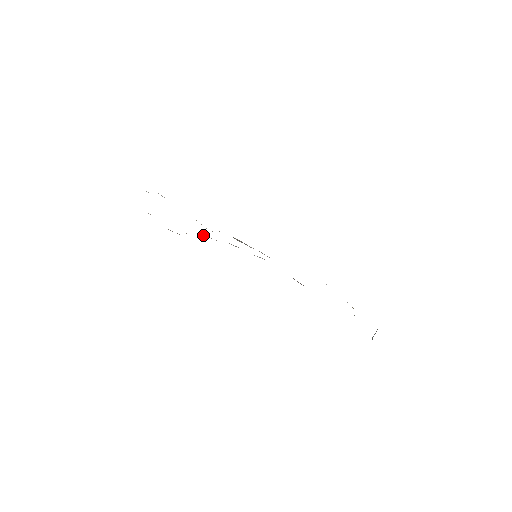
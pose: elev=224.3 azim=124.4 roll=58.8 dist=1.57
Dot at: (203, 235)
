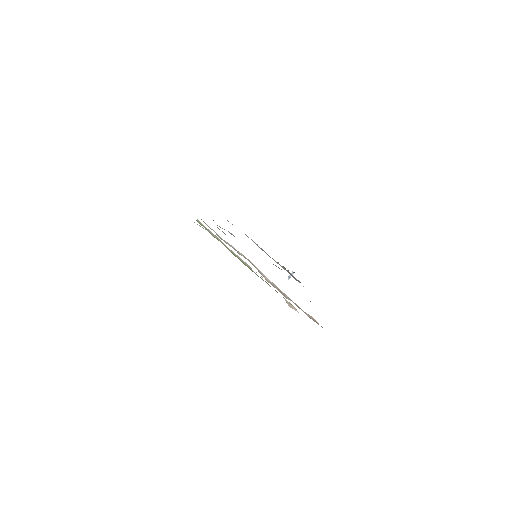
Dot at: occluded
